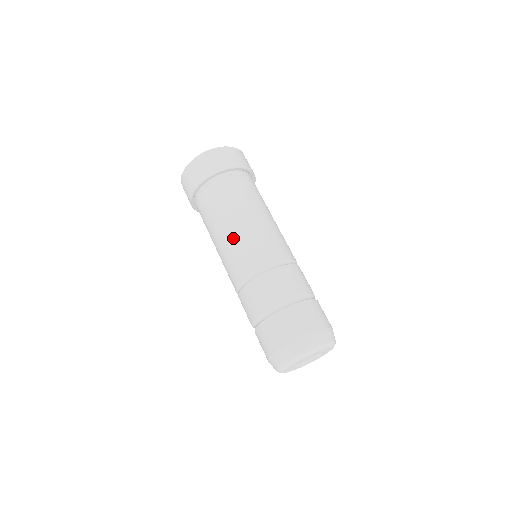
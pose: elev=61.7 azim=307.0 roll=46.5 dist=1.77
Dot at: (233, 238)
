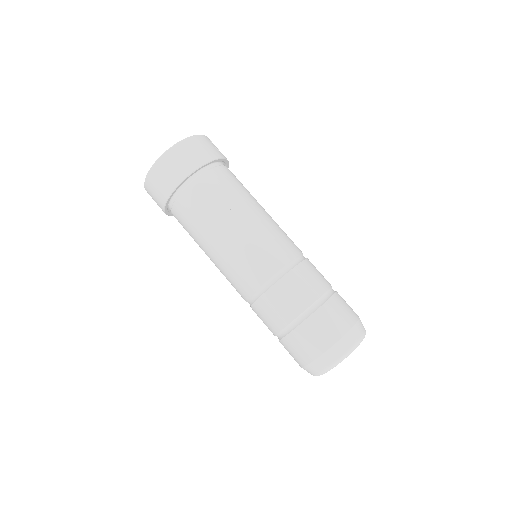
Dot at: (237, 242)
